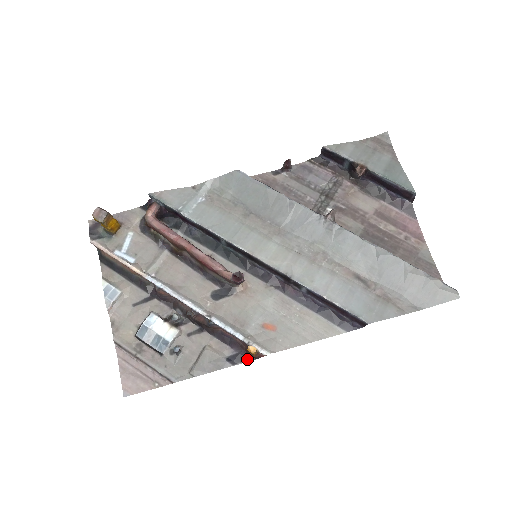
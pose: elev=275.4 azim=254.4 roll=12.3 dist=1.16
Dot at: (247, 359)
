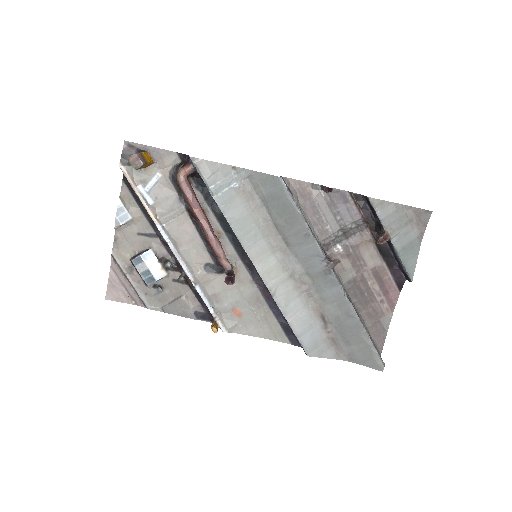
Dot at: (210, 320)
